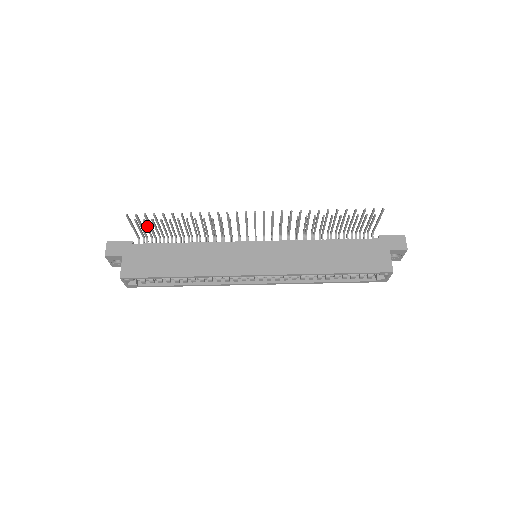
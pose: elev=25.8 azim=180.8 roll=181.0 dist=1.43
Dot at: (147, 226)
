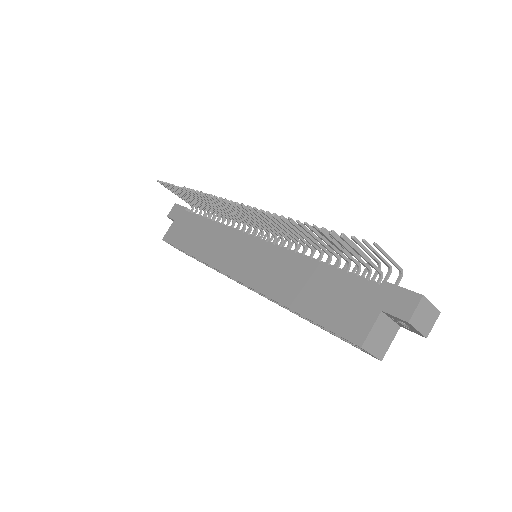
Dot at: occluded
